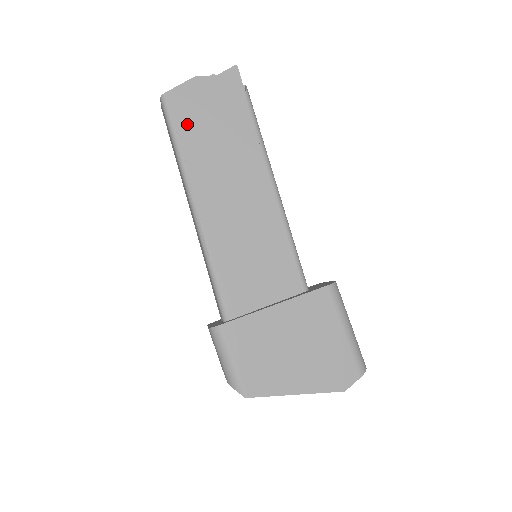
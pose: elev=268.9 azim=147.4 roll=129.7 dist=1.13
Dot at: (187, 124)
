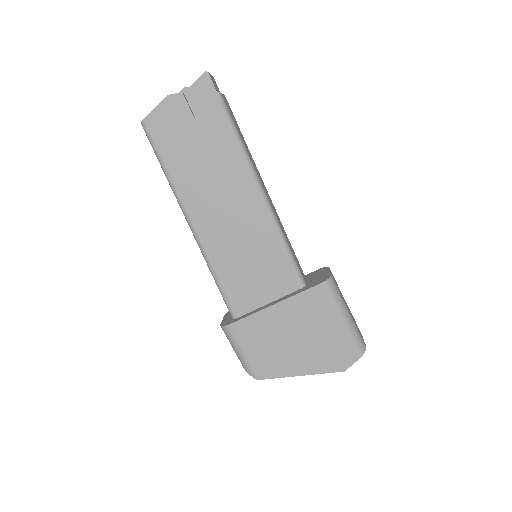
Dot at: (169, 147)
